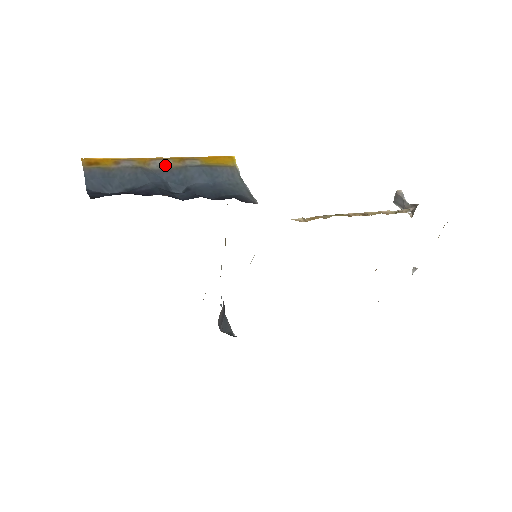
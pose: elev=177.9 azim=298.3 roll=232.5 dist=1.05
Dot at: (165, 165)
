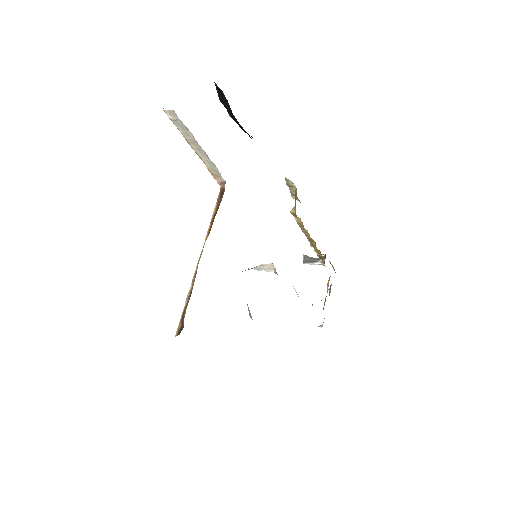
Dot at: occluded
